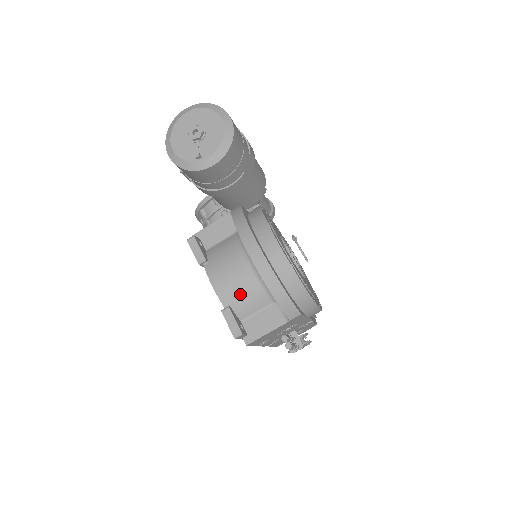
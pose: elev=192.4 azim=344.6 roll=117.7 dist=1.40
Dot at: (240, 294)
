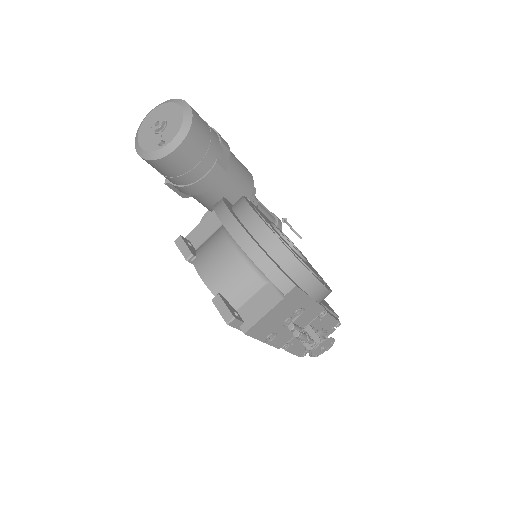
Dot at: (229, 279)
